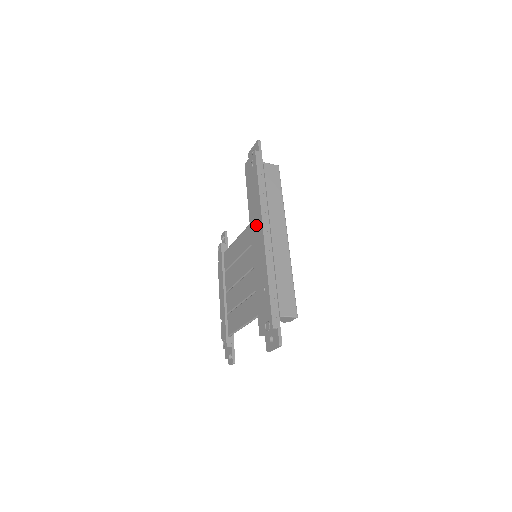
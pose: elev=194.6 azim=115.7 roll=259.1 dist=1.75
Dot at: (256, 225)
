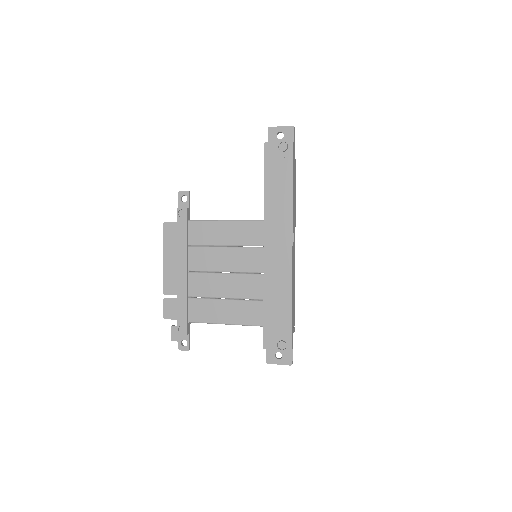
Dot at: (279, 233)
